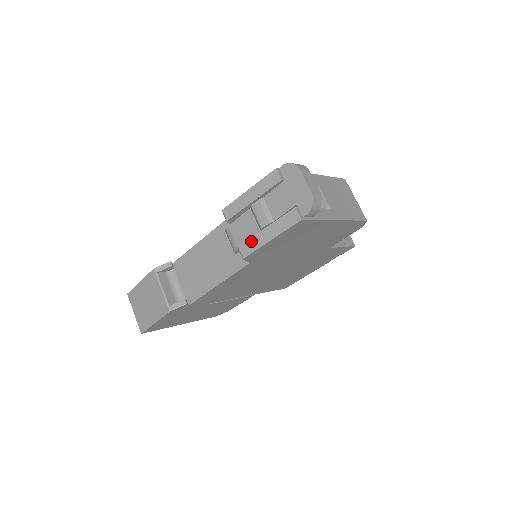
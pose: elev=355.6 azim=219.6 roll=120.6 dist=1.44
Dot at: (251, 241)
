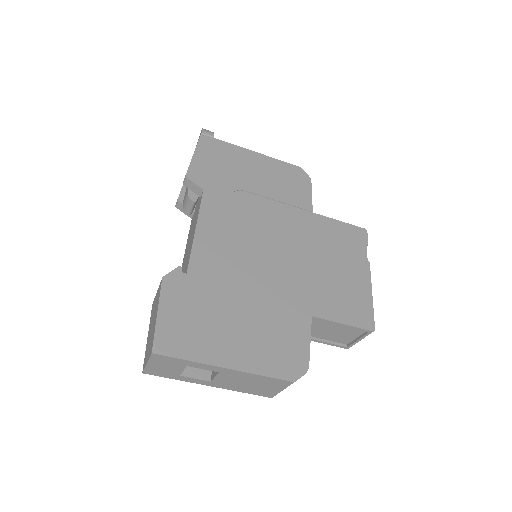
Dot at: occluded
